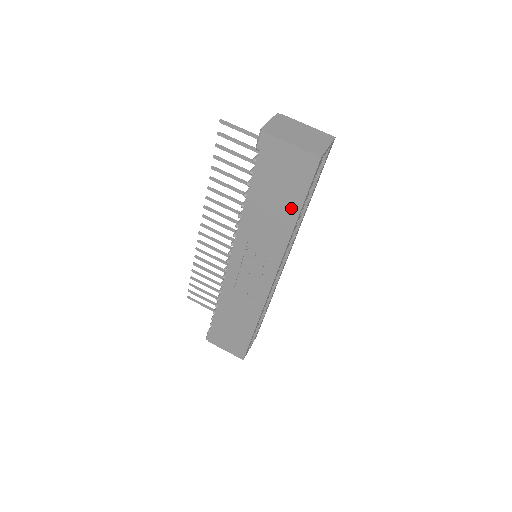
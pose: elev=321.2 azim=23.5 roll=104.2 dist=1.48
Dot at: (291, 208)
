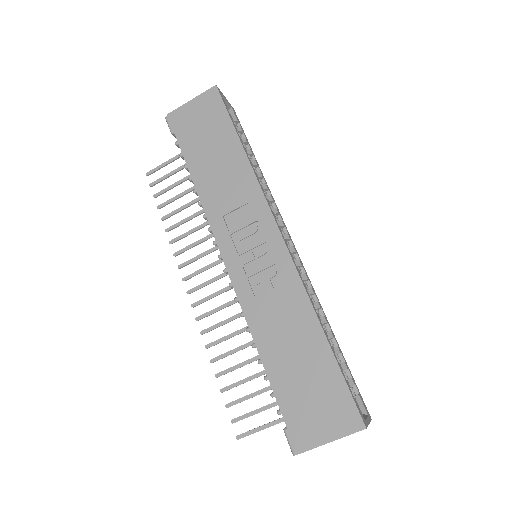
Dot at: (229, 142)
